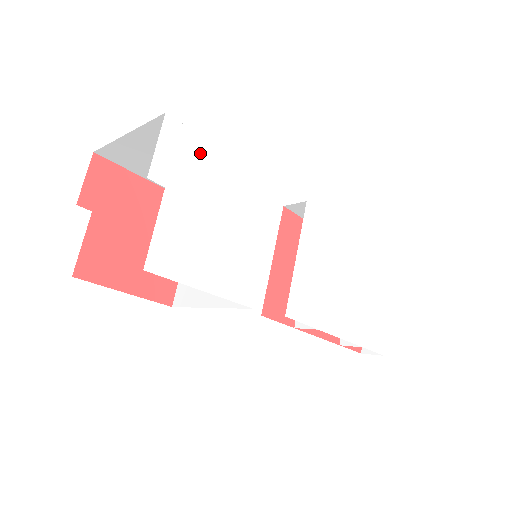
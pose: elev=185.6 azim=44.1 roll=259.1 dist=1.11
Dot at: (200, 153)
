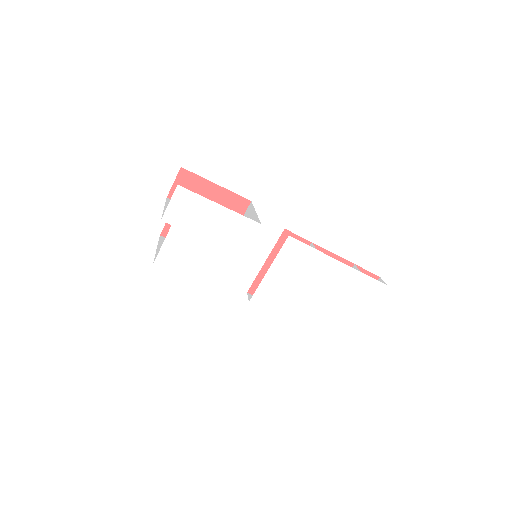
Dot at: (199, 206)
